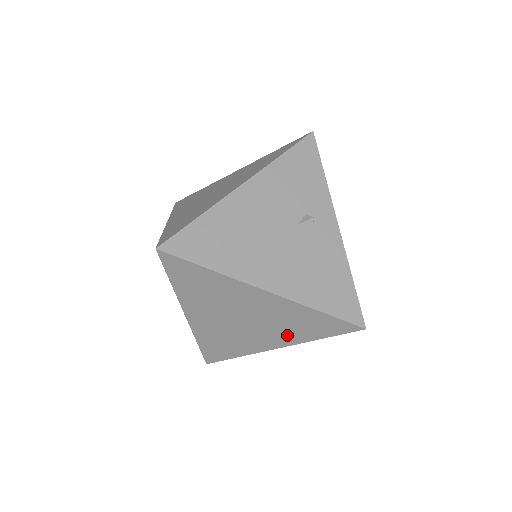
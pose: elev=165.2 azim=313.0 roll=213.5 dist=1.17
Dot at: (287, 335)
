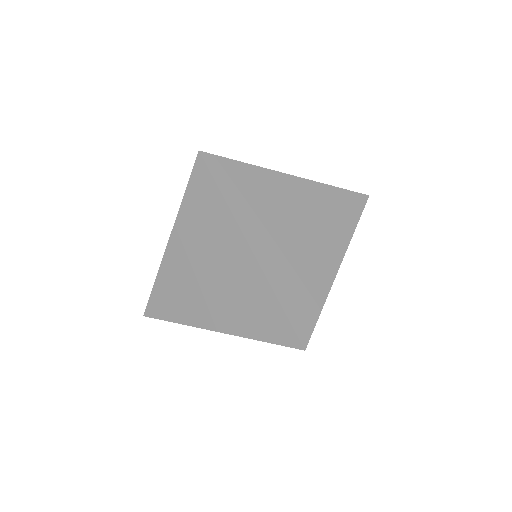
Dot at: occluded
